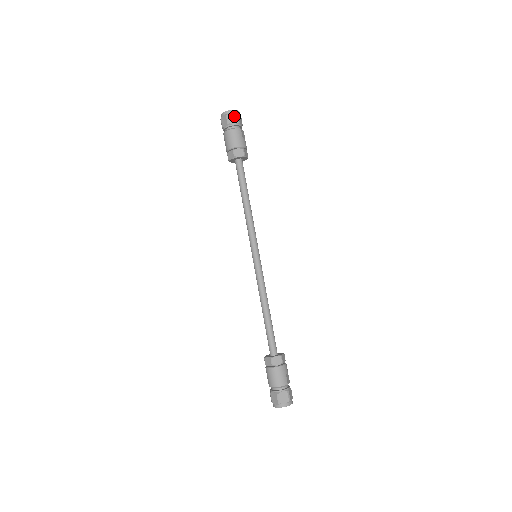
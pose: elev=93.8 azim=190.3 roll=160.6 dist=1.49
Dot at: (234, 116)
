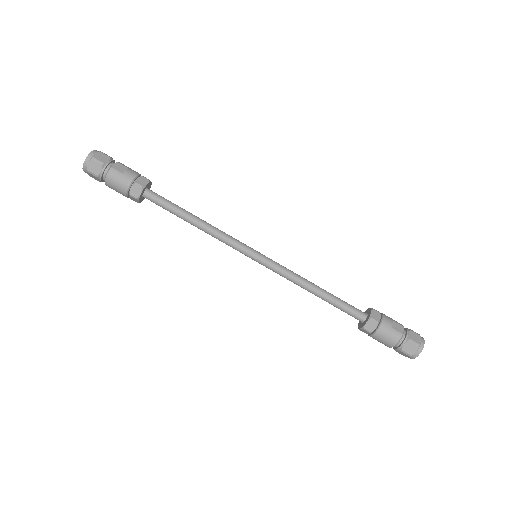
Dot at: (93, 164)
